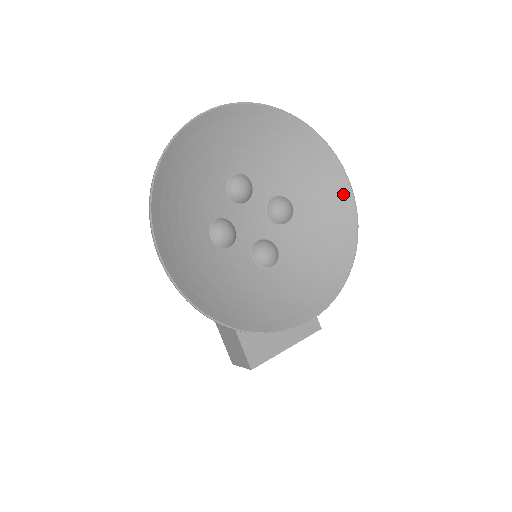
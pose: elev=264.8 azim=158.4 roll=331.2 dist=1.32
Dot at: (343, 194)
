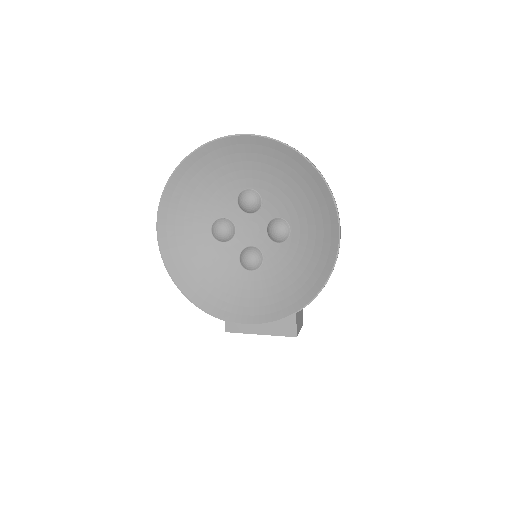
Dot at: (332, 241)
